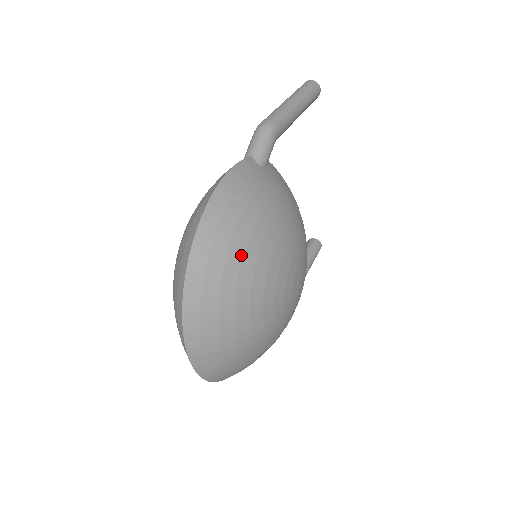
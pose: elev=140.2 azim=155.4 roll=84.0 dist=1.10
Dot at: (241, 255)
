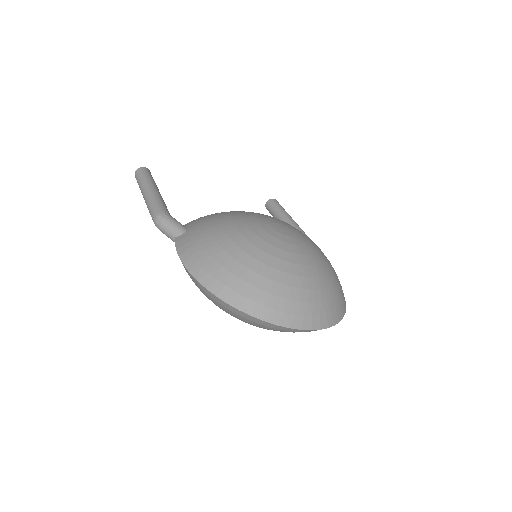
Dot at: (243, 267)
